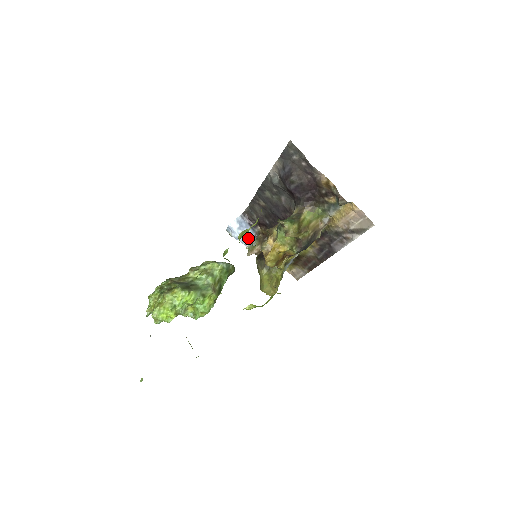
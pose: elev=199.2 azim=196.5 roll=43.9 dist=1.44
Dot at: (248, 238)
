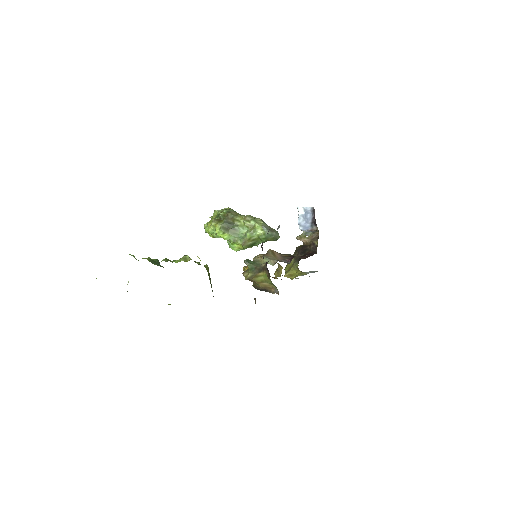
Dot at: (303, 228)
